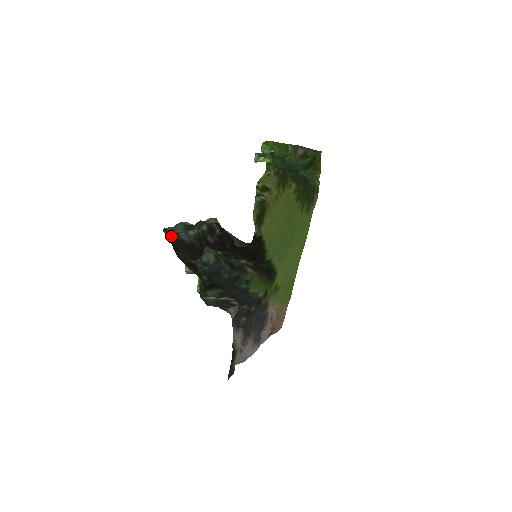
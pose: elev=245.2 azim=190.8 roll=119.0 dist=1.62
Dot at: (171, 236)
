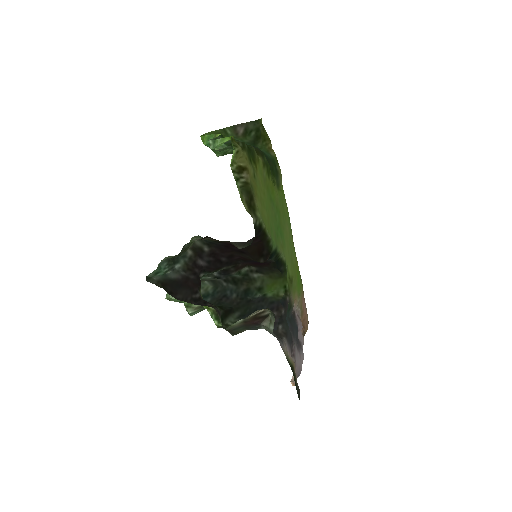
Dot at: (158, 281)
